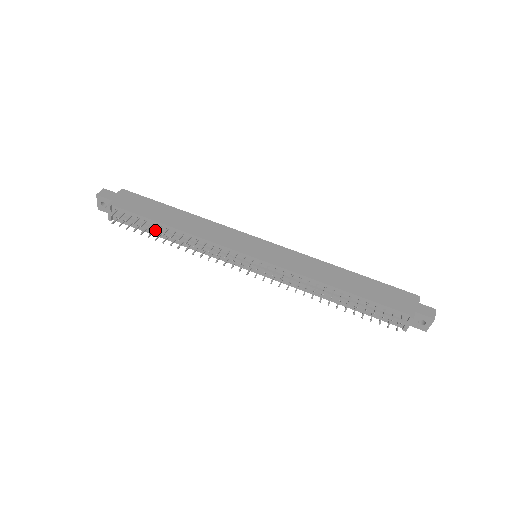
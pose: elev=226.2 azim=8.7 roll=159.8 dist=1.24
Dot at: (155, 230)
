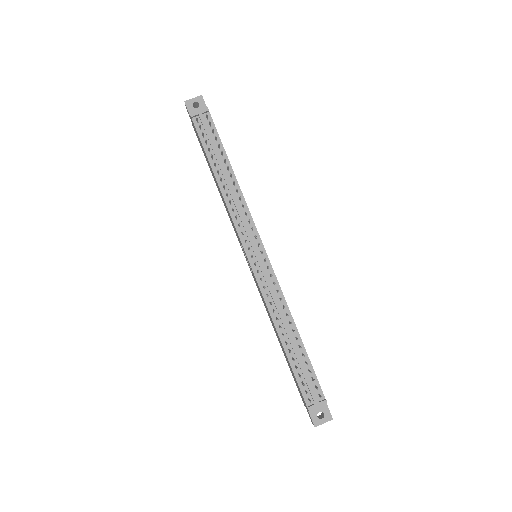
Dot at: (219, 159)
